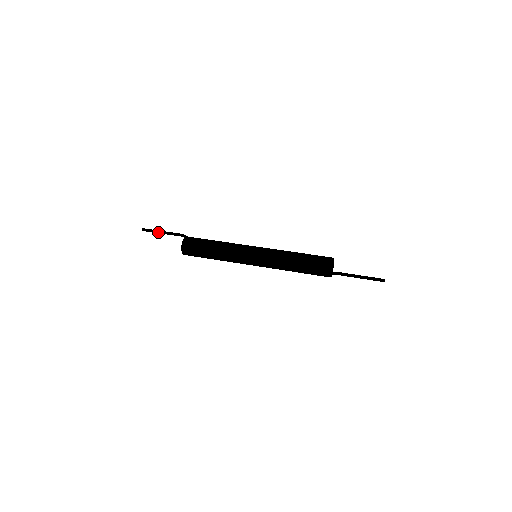
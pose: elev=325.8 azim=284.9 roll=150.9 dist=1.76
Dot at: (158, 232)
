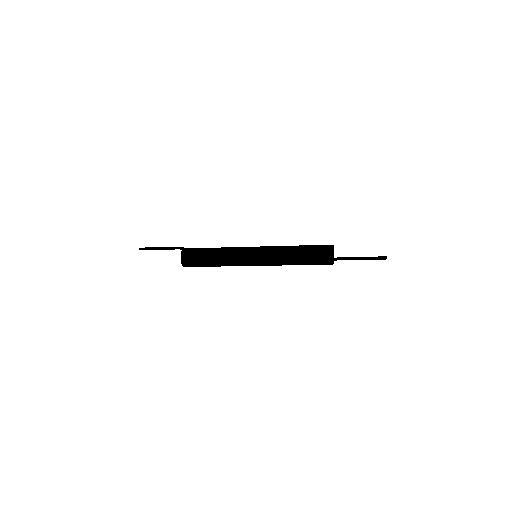
Dot at: (155, 249)
